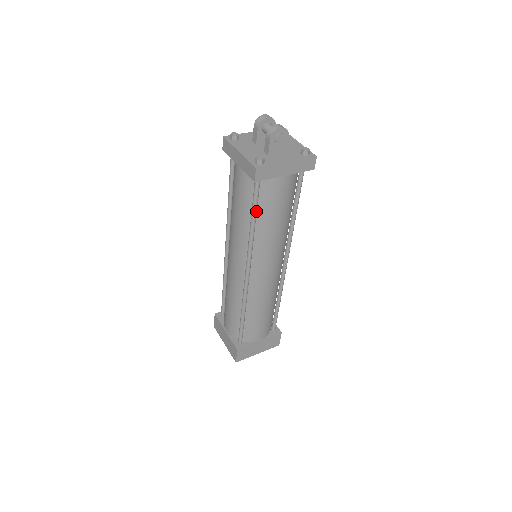
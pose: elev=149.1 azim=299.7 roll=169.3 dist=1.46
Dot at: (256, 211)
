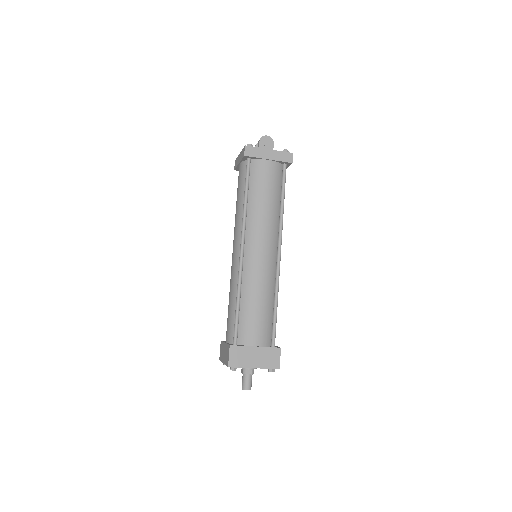
Dot at: (248, 186)
